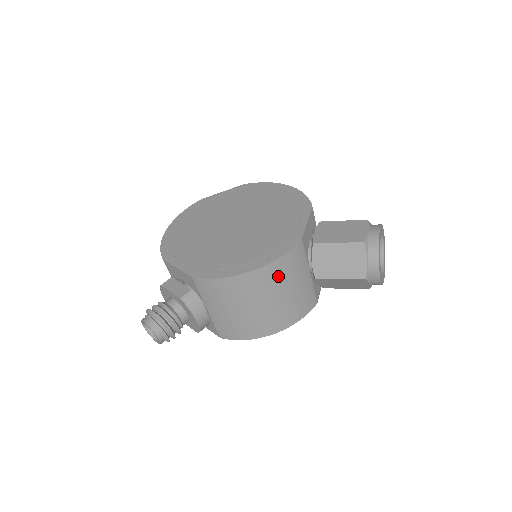
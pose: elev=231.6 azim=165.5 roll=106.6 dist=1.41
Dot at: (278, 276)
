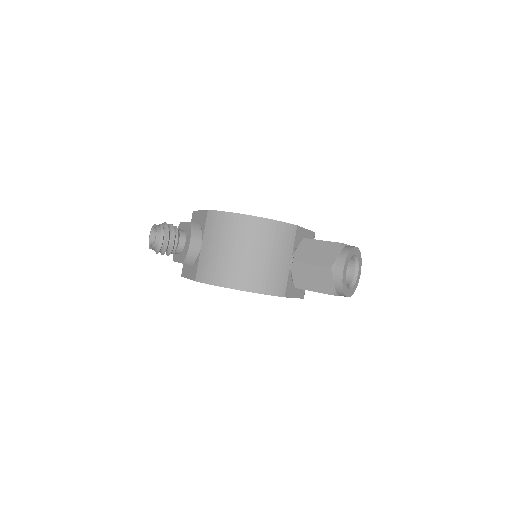
Dot at: (267, 235)
